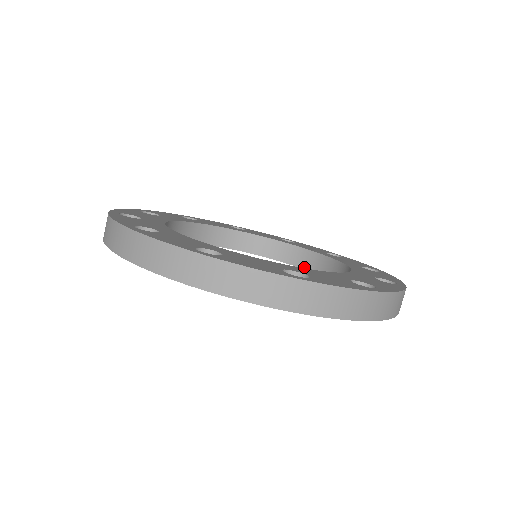
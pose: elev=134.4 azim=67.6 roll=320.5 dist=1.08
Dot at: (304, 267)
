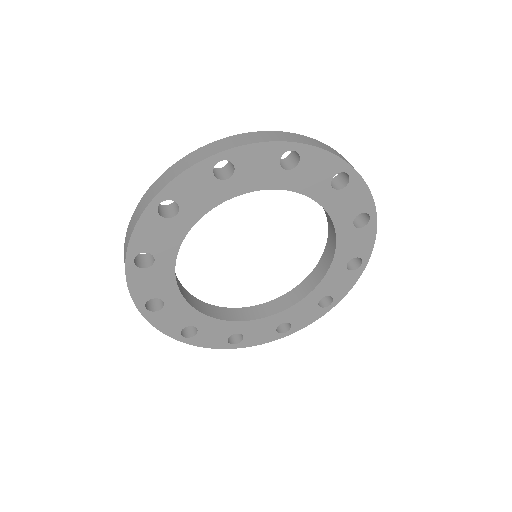
Dot at: (268, 315)
